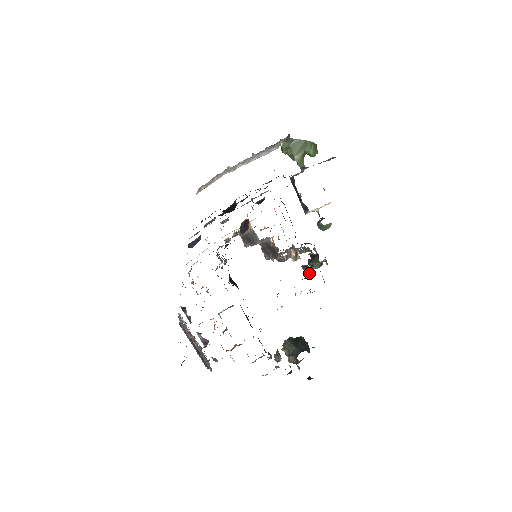
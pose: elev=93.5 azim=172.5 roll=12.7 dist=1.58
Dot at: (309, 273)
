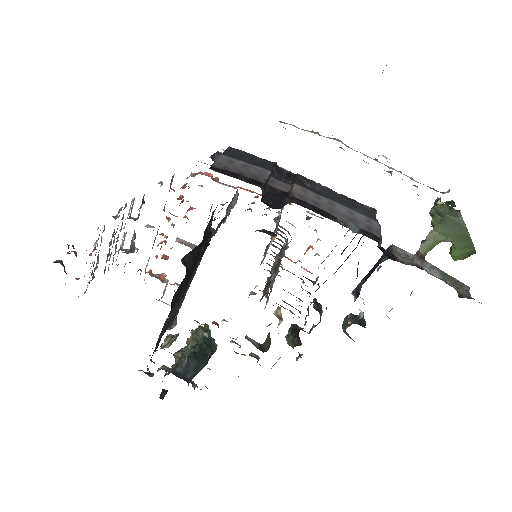
Dot at: (265, 348)
